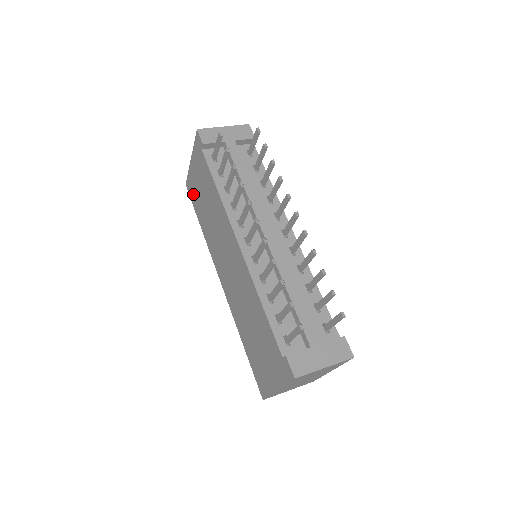
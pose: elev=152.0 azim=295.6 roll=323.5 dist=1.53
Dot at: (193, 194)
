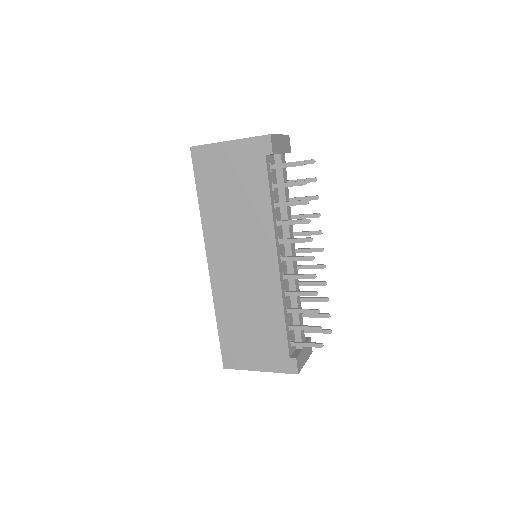
Dot at: (205, 168)
